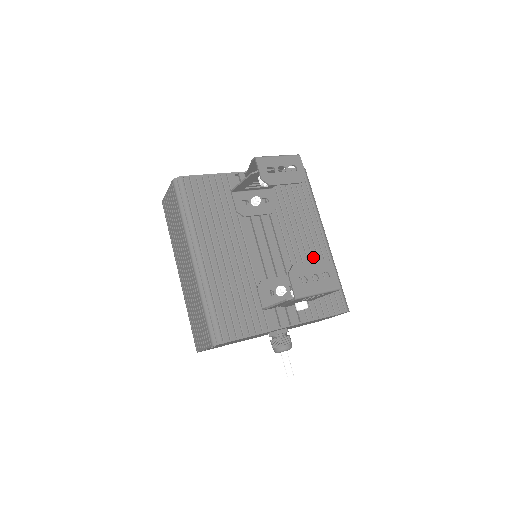
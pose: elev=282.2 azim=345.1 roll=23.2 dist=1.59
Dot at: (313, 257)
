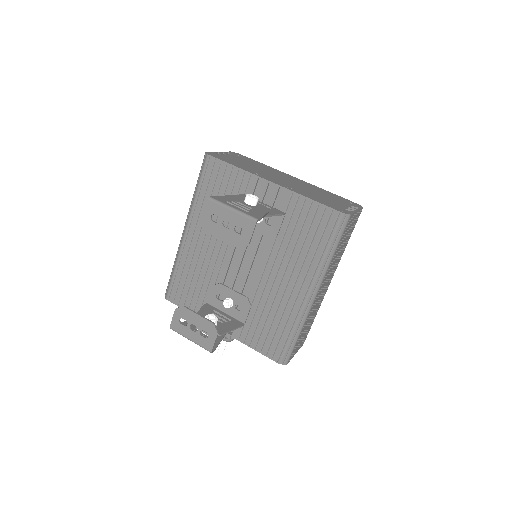
Dot at: (281, 301)
